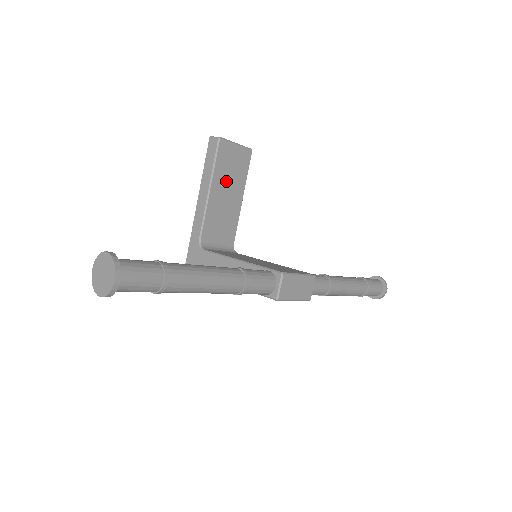
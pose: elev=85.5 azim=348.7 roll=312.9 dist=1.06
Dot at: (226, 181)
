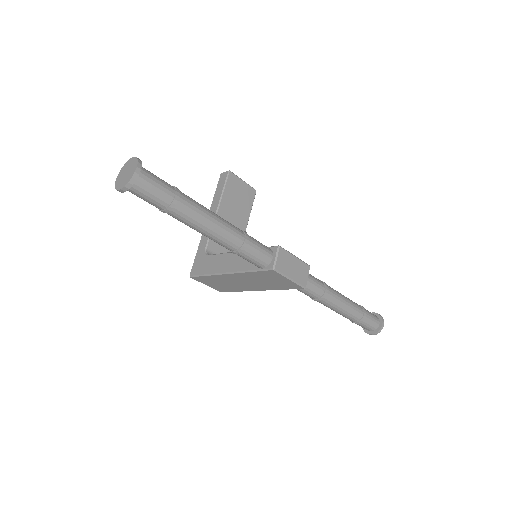
Dot at: (233, 207)
